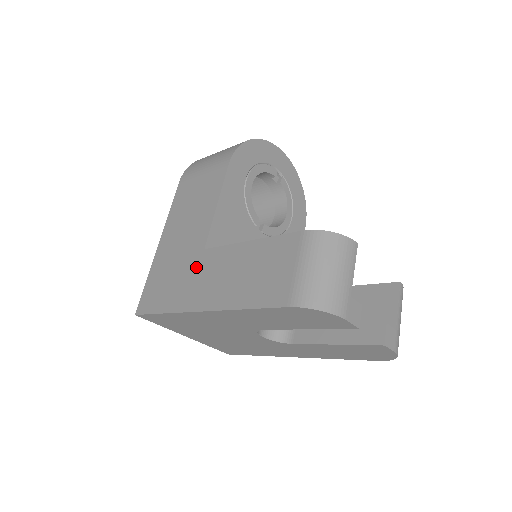
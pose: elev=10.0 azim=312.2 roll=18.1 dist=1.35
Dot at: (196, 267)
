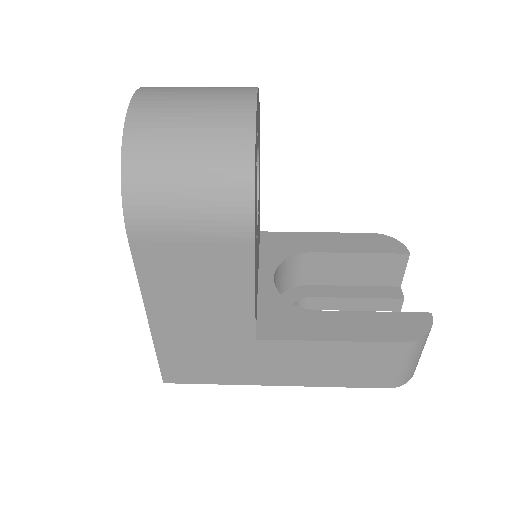
Dot at: (251, 354)
